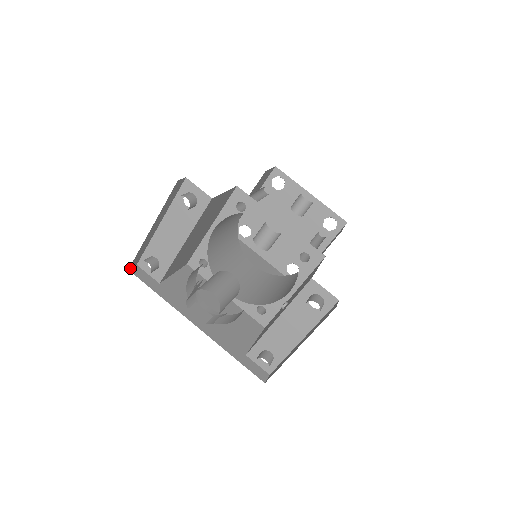
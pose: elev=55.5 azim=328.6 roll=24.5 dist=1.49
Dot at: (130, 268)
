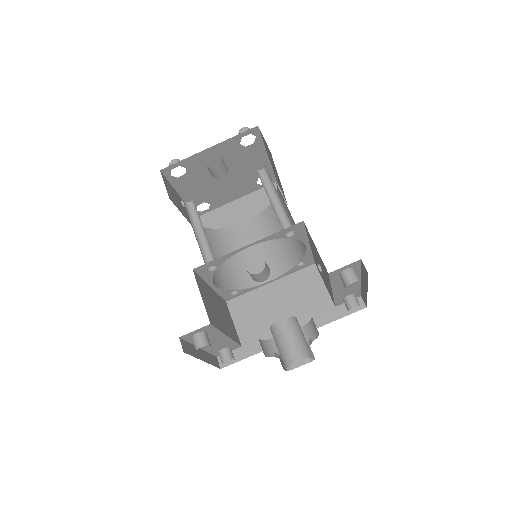
Dot at: (219, 366)
